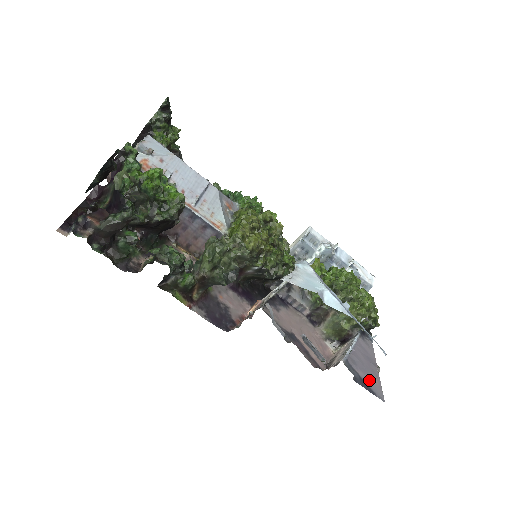
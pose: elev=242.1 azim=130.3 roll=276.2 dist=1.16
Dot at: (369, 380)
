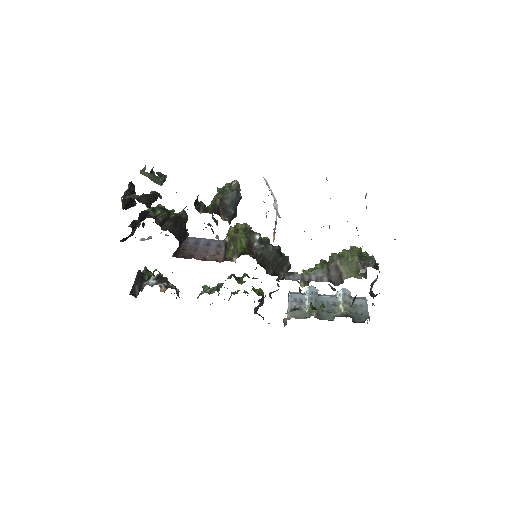
Dot at: occluded
